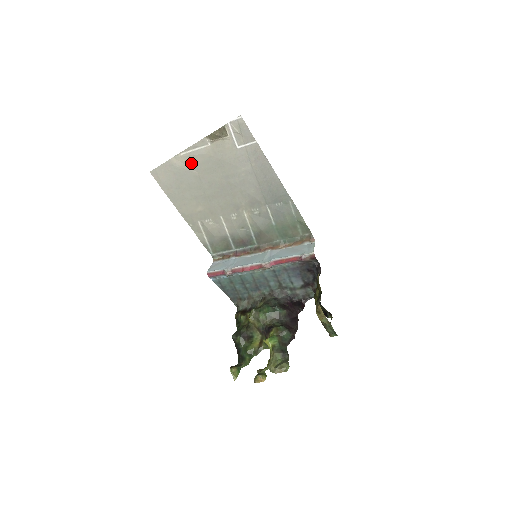
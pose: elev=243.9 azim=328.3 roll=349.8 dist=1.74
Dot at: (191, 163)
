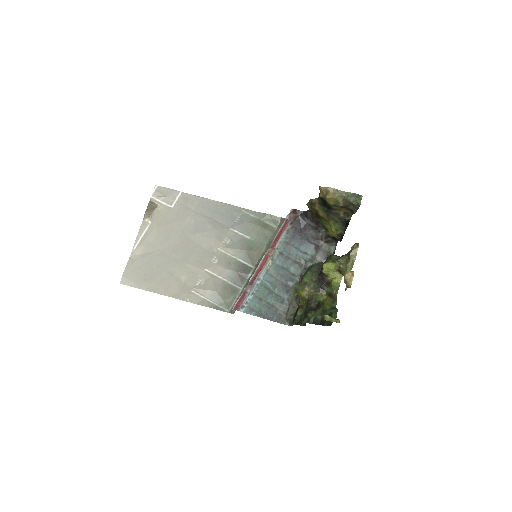
Dot at: (147, 248)
